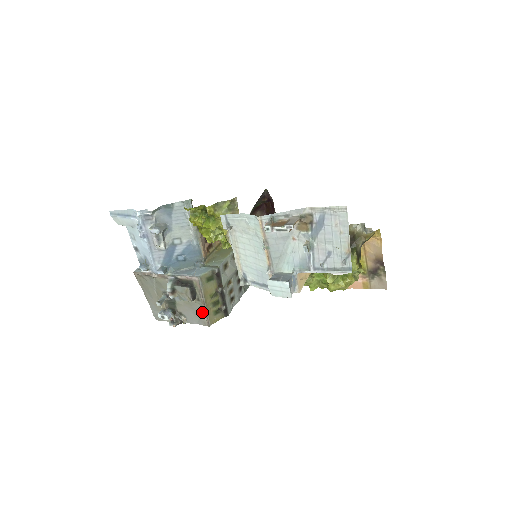
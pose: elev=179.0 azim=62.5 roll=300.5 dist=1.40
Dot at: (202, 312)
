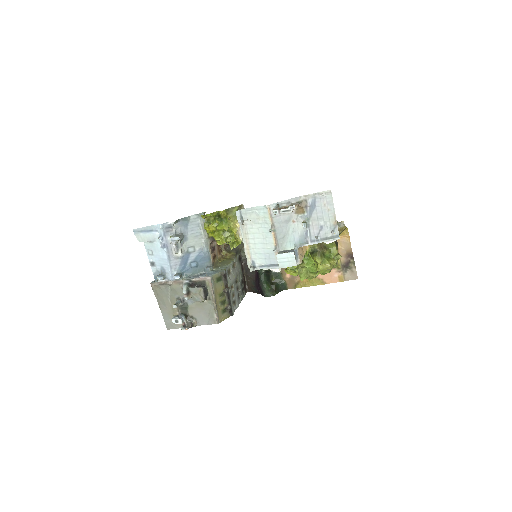
Dot at: (212, 311)
